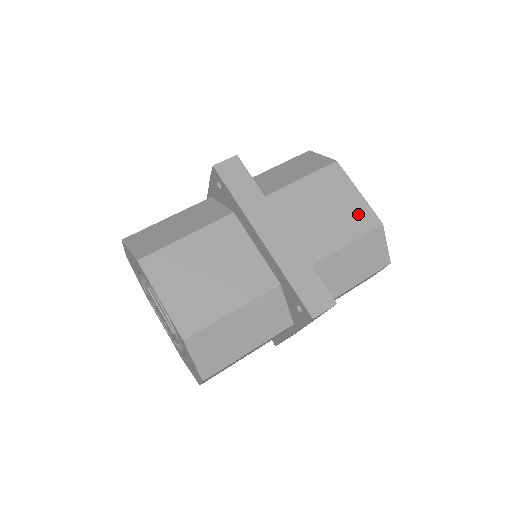
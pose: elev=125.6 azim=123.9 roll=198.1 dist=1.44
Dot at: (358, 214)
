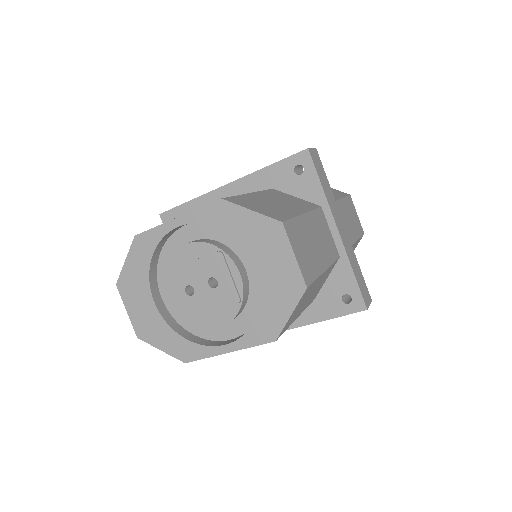
Dot at: occluded
